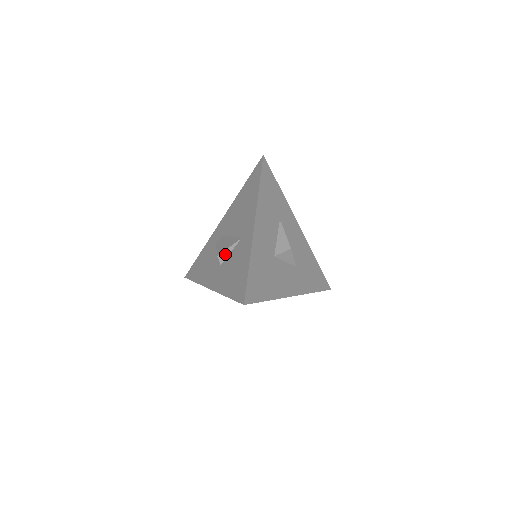
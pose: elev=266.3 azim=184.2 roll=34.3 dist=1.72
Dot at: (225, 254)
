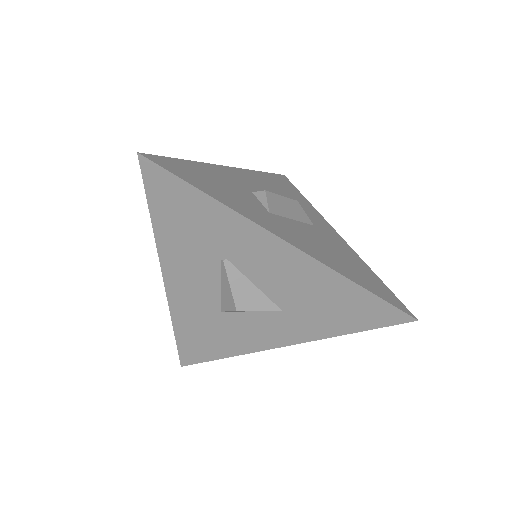
Dot at: occluded
